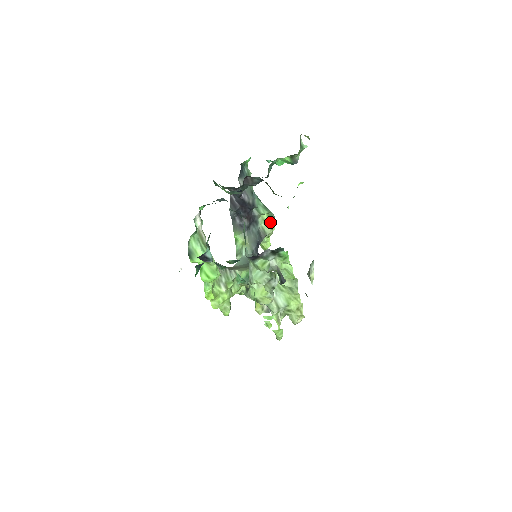
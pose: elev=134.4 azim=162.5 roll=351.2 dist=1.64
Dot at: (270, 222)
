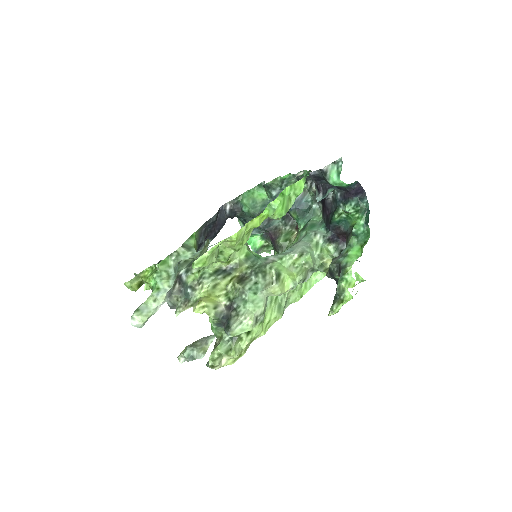
Dot at: occluded
